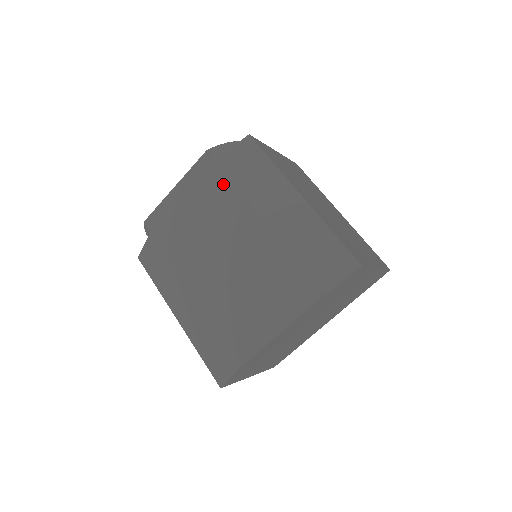
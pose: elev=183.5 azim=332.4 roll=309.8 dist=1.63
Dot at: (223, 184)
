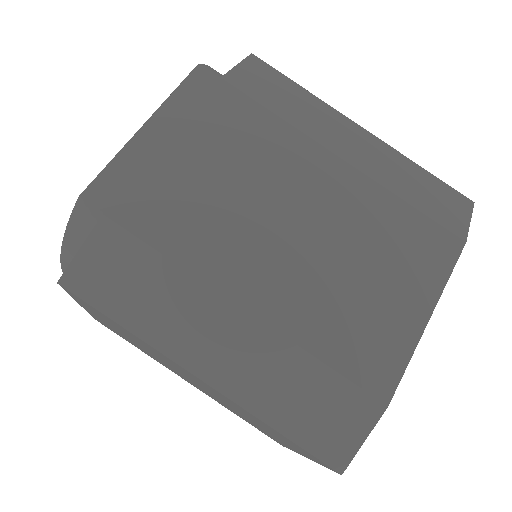
Dot at: (248, 112)
